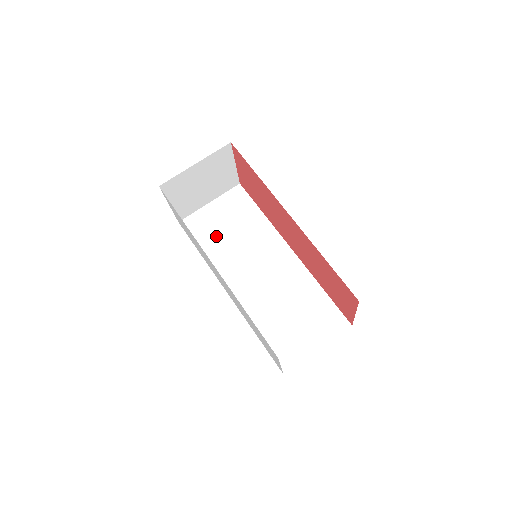
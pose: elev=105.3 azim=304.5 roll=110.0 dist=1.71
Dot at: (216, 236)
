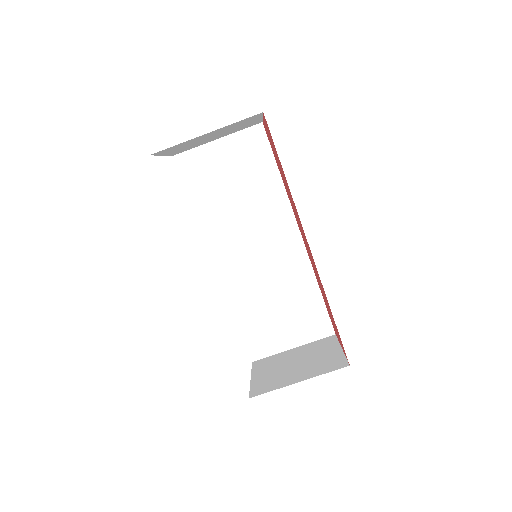
Dot at: (215, 190)
